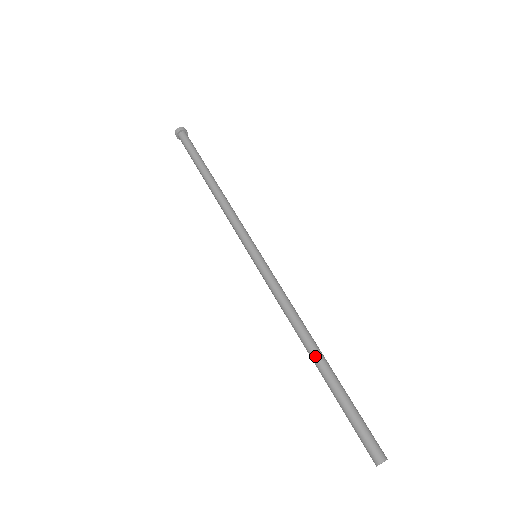
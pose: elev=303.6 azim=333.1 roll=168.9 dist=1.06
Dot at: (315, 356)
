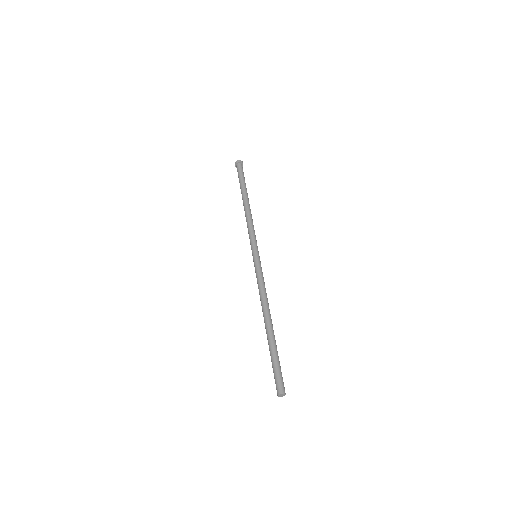
Dot at: (265, 326)
